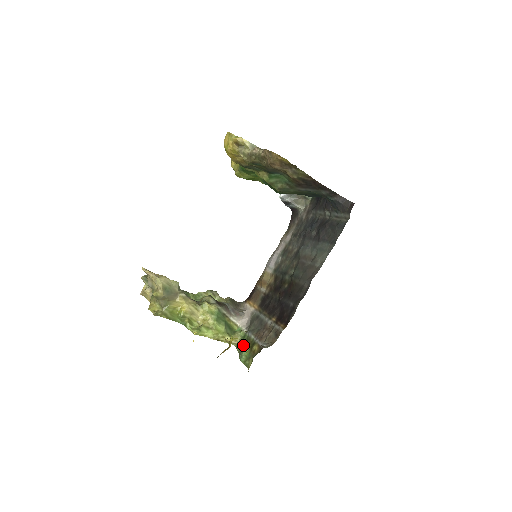
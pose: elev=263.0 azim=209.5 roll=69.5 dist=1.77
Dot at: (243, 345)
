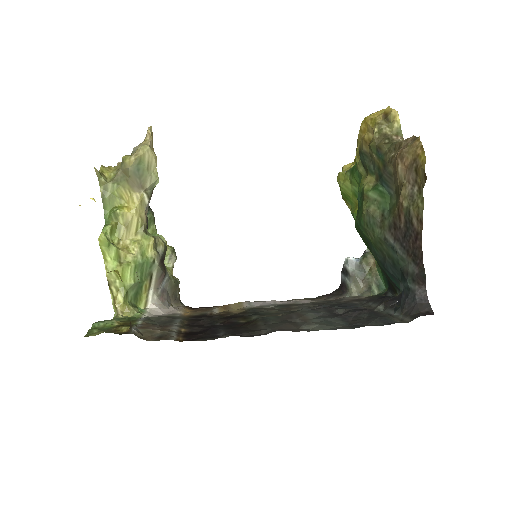
Dot at: (121, 319)
